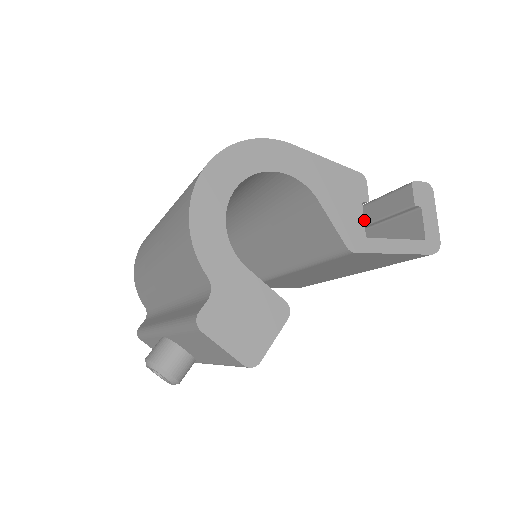
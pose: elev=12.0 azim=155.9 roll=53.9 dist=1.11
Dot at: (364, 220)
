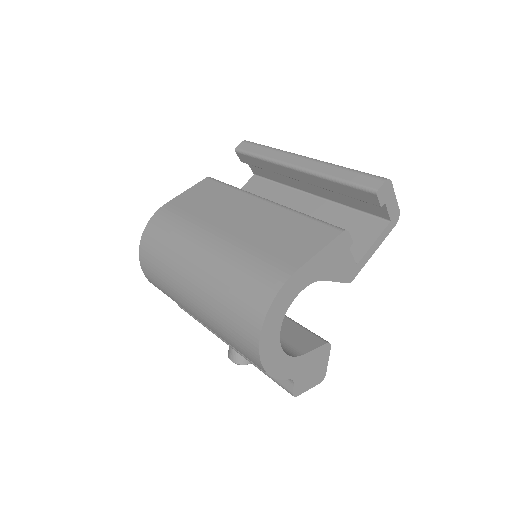
Dot at: (328, 188)
